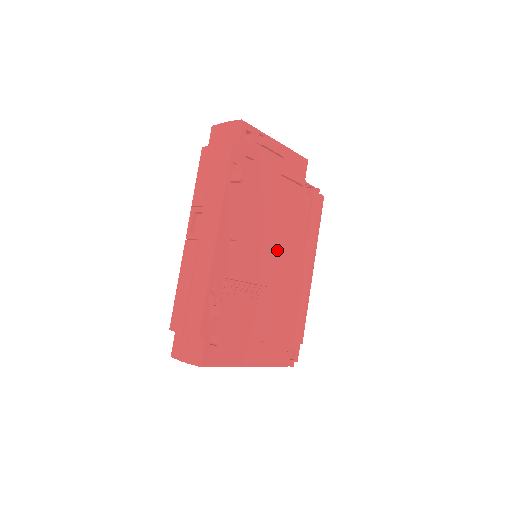
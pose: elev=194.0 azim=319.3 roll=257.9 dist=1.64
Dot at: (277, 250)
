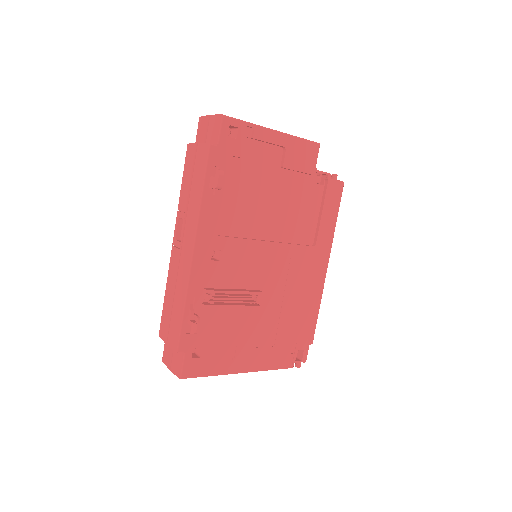
Dot at: (276, 252)
